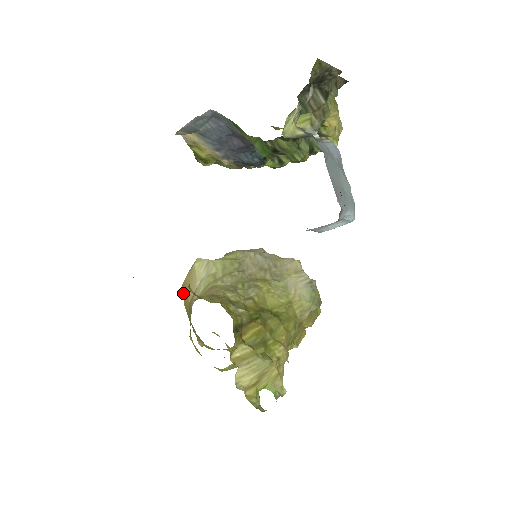
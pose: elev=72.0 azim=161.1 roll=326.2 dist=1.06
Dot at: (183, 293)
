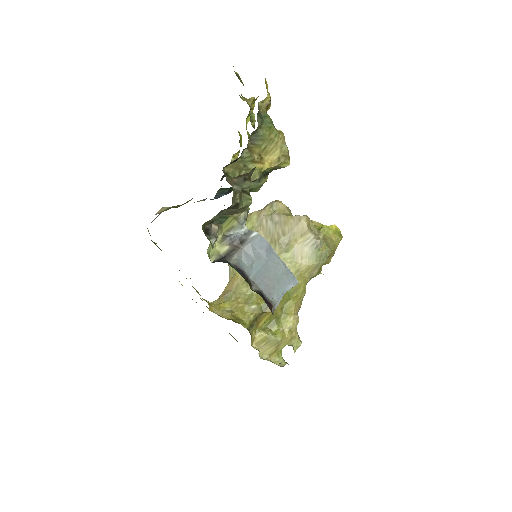
Dot at: occluded
